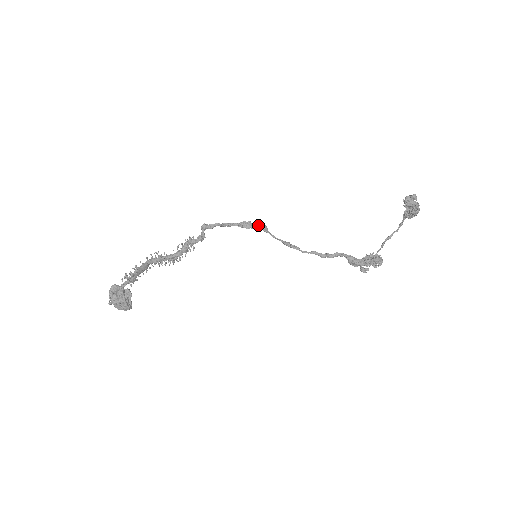
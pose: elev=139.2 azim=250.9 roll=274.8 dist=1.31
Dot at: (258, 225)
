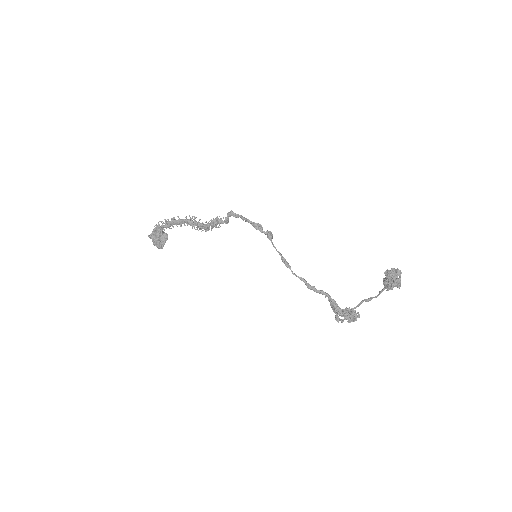
Dot at: (266, 231)
